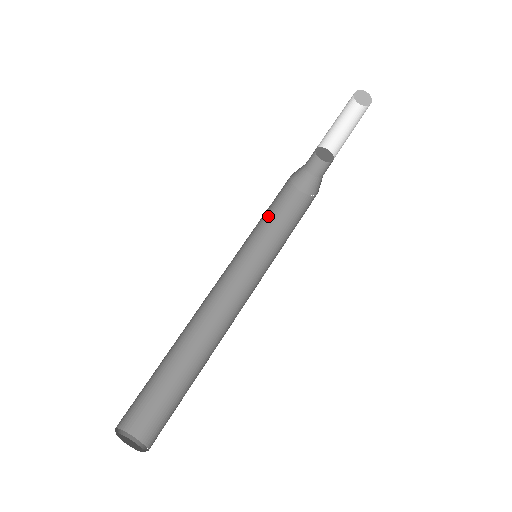
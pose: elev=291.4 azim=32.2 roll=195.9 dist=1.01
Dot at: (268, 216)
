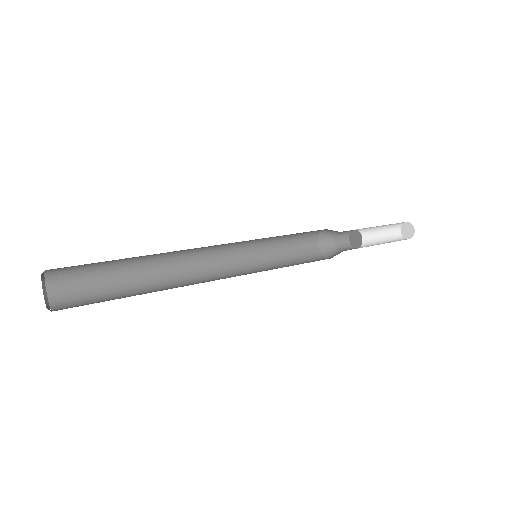
Dot at: (285, 242)
